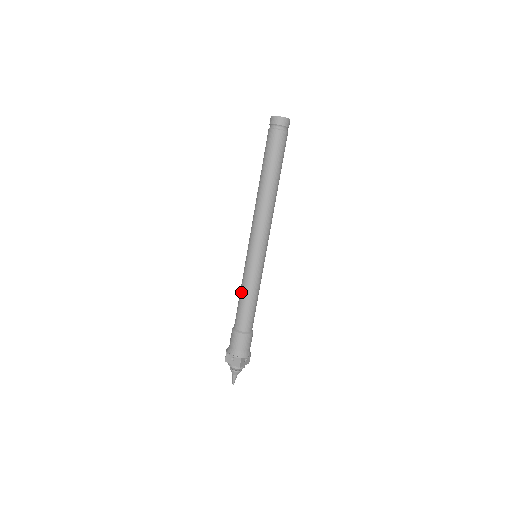
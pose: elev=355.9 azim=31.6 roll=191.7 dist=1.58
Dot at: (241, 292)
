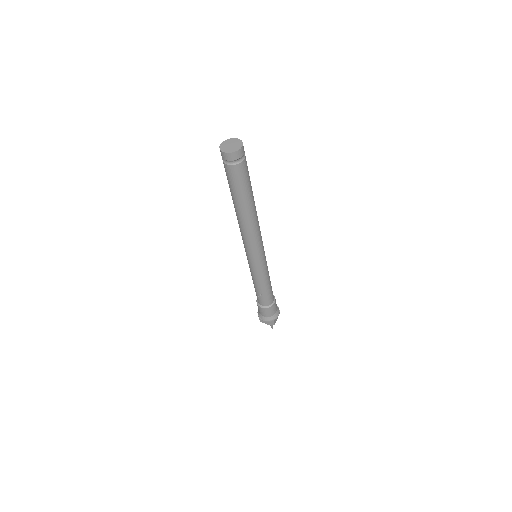
Dot at: (254, 284)
